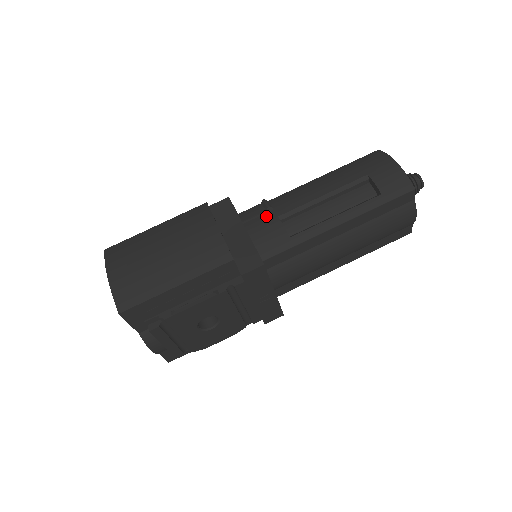
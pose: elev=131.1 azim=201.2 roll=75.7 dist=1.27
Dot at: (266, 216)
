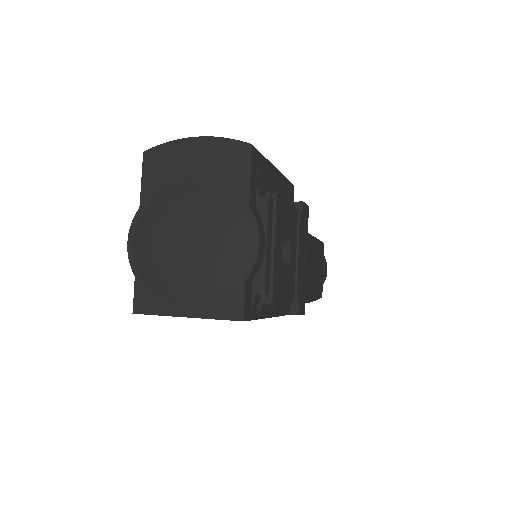
Dot at: occluded
